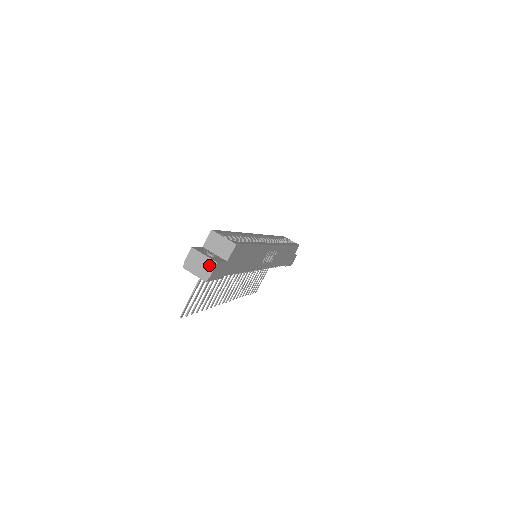
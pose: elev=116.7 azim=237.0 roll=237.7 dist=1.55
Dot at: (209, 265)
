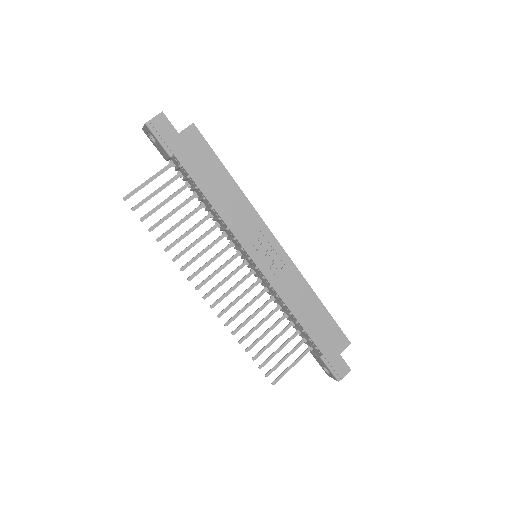
Dot at: (157, 116)
